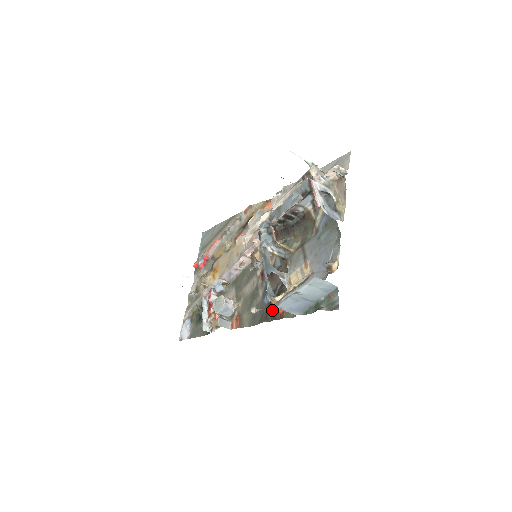
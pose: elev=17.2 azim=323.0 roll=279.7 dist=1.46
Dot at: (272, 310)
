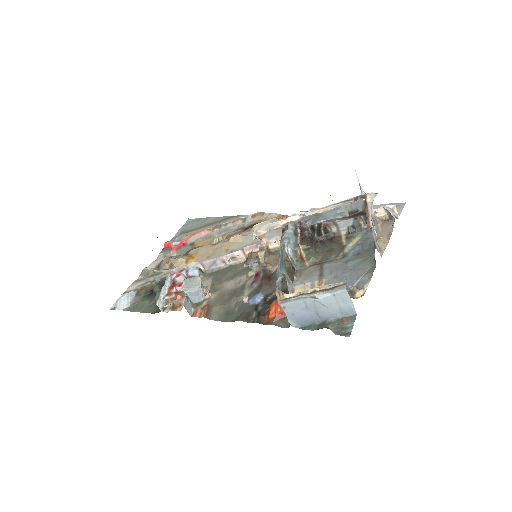
Dot at: (258, 312)
